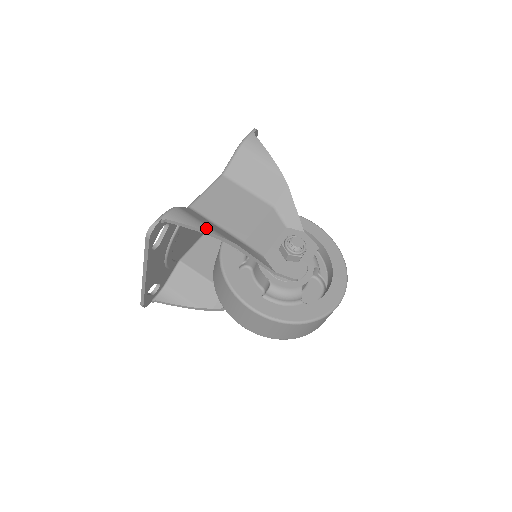
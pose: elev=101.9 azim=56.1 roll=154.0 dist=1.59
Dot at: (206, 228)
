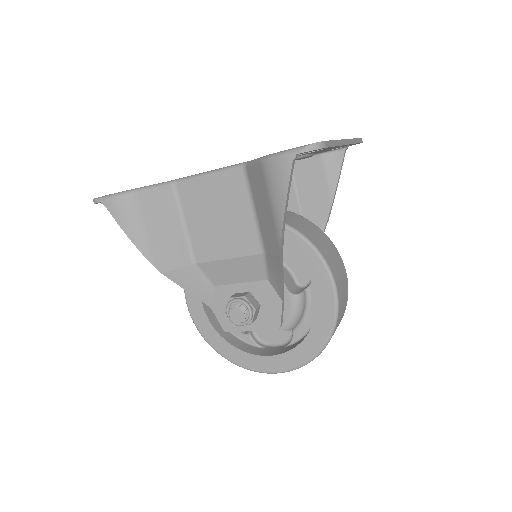
Dot at: (138, 239)
